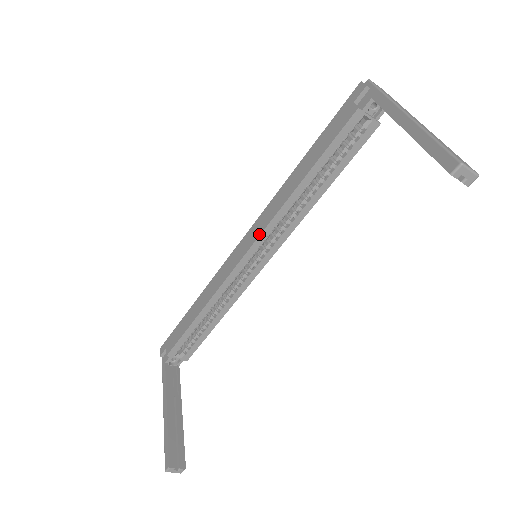
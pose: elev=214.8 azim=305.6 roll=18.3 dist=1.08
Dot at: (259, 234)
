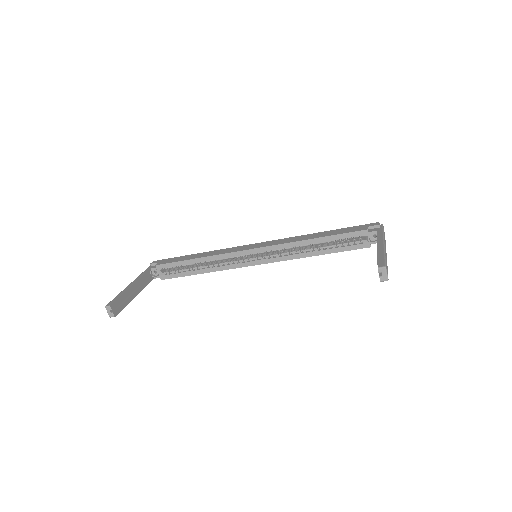
Dot at: (269, 245)
